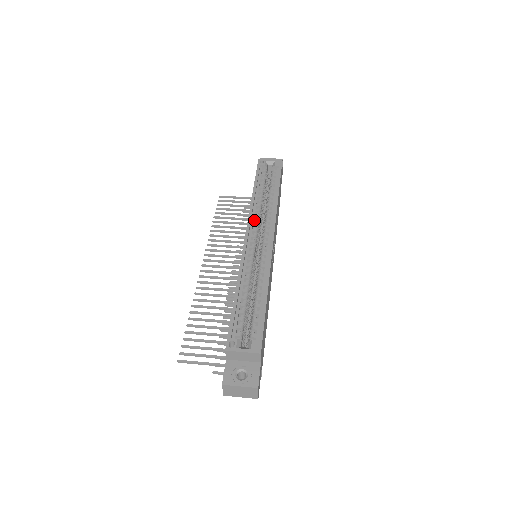
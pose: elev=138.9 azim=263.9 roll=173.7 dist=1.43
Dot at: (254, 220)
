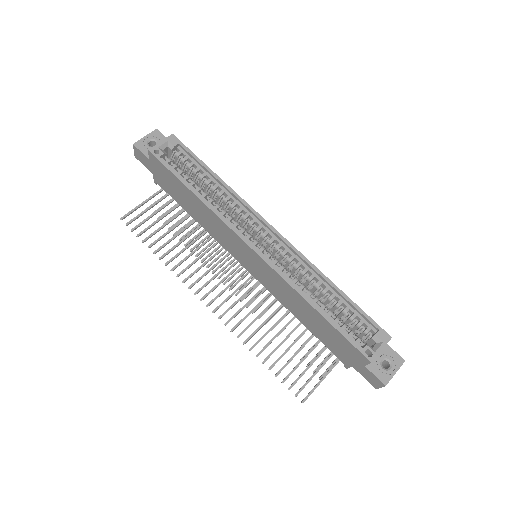
Dot at: (235, 226)
